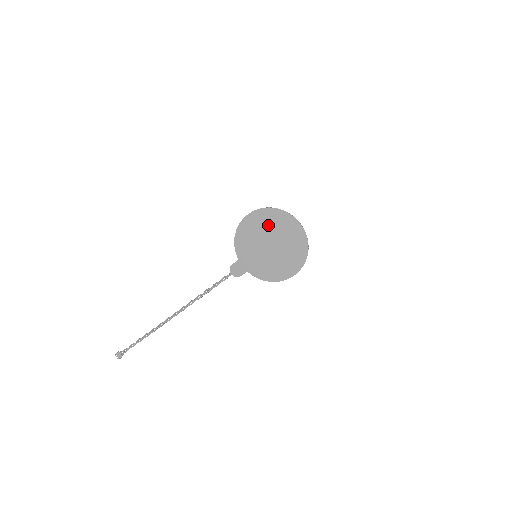
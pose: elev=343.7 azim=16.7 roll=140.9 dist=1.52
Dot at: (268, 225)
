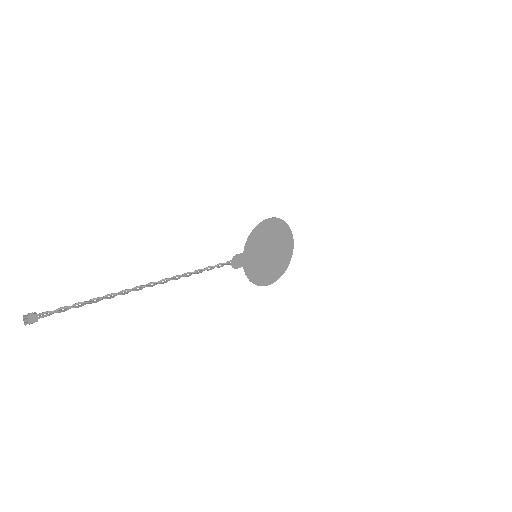
Dot at: (277, 235)
